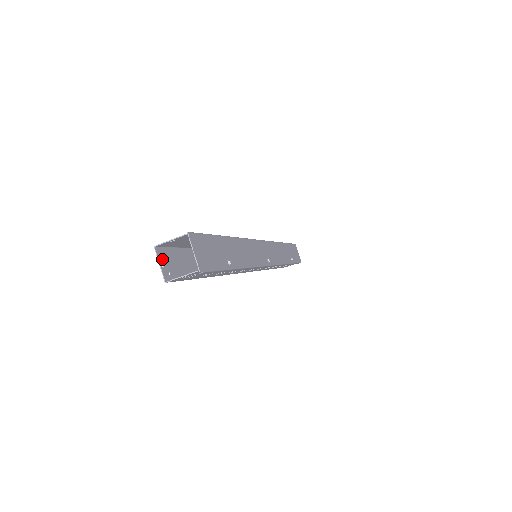
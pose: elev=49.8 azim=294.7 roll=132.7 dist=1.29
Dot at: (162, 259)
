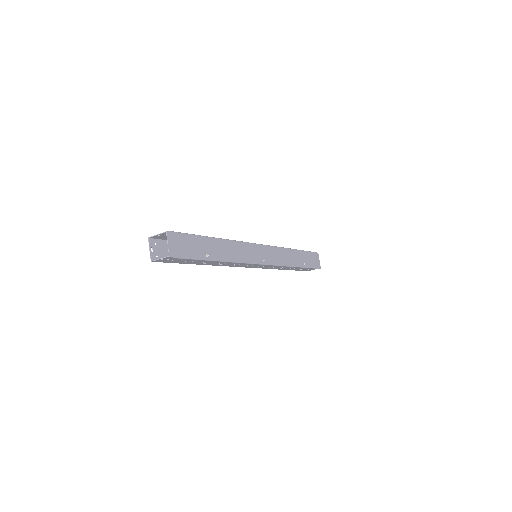
Dot at: (153, 246)
